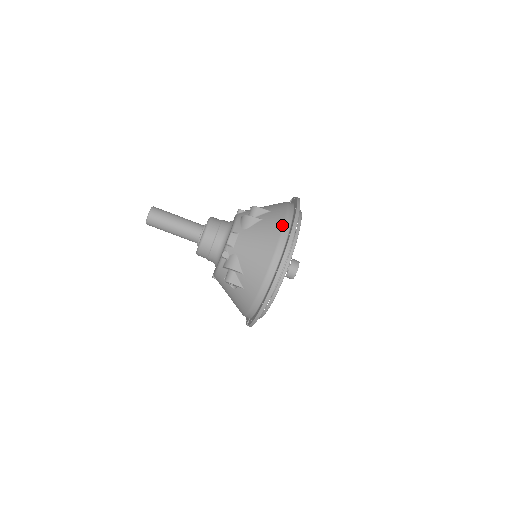
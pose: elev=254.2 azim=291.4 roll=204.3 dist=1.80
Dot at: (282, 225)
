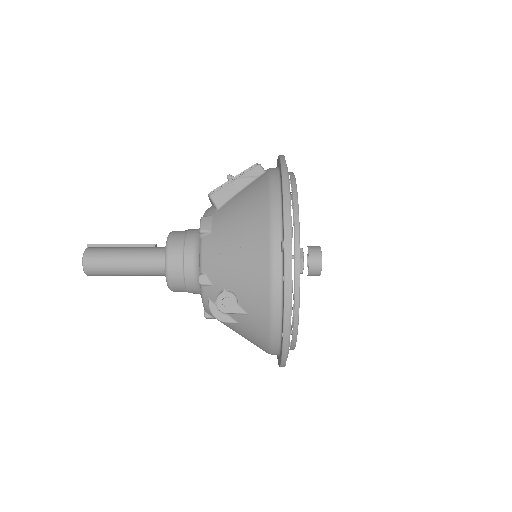
Dot at: (267, 347)
